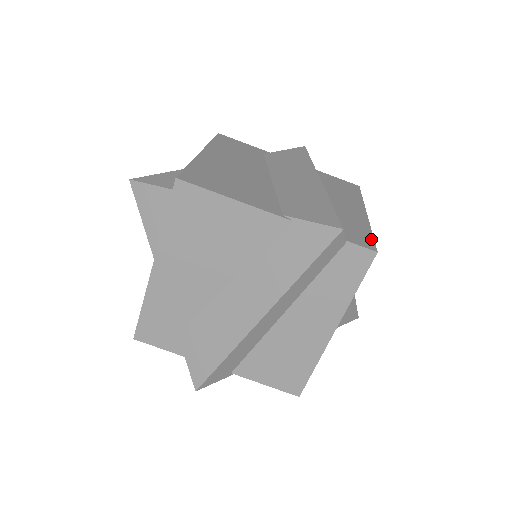
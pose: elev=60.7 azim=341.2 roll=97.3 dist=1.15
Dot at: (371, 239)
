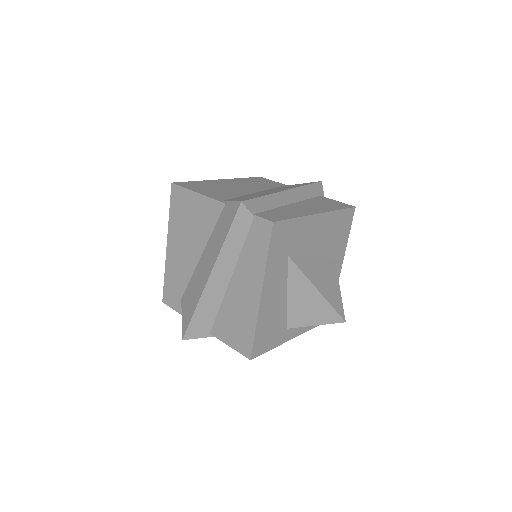
Dot at: (284, 218)
